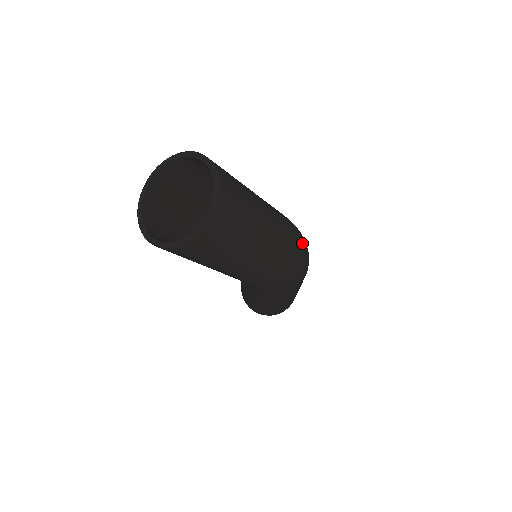
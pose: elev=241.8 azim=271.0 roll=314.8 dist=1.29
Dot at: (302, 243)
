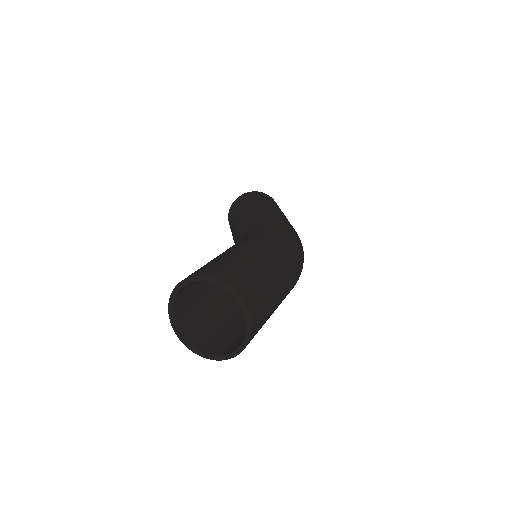
Dot at: (302, 267)
